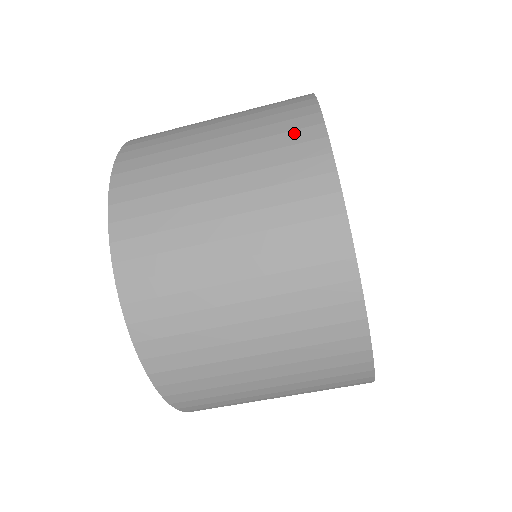
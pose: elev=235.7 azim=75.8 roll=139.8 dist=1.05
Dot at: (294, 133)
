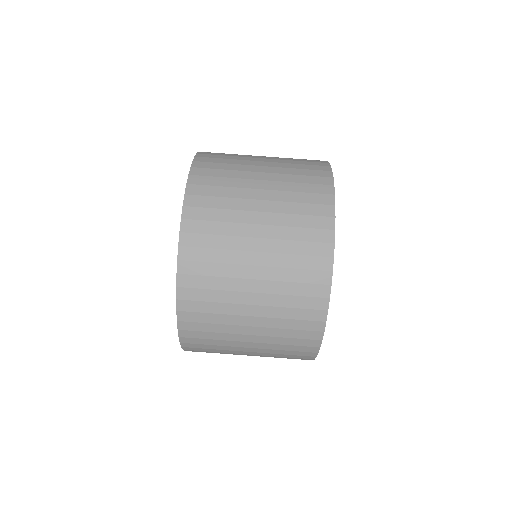
Dot at: occluded
